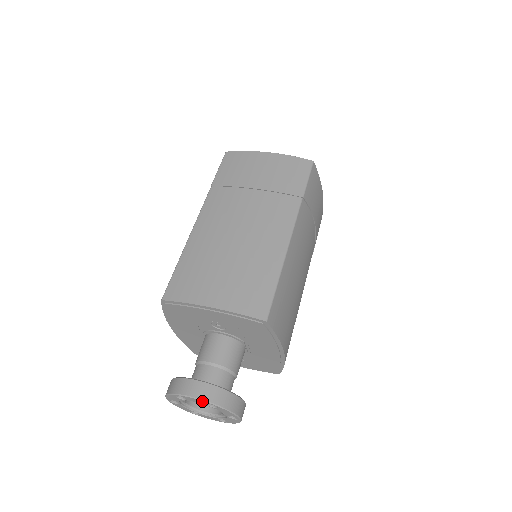
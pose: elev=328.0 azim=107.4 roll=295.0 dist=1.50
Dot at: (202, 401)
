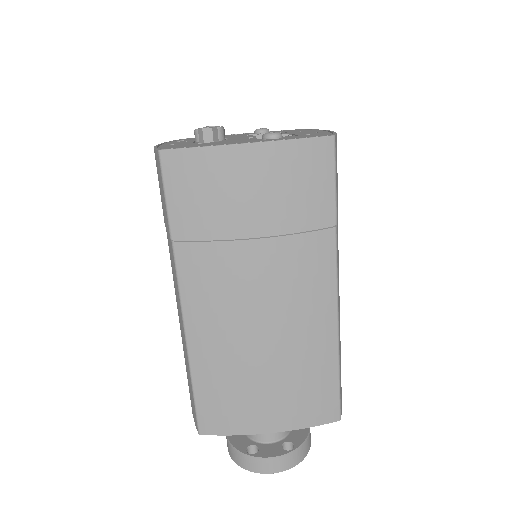
Dot at: (281, 470)
